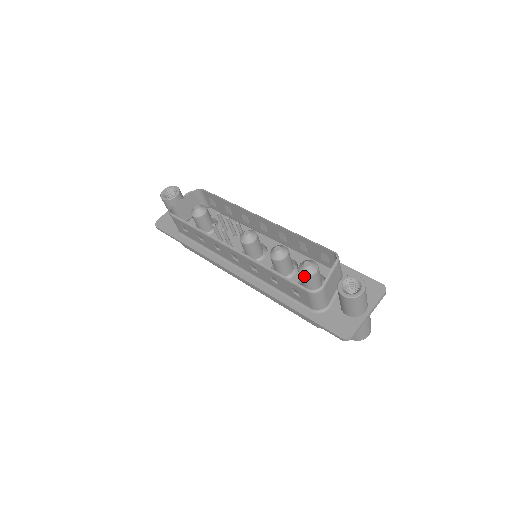
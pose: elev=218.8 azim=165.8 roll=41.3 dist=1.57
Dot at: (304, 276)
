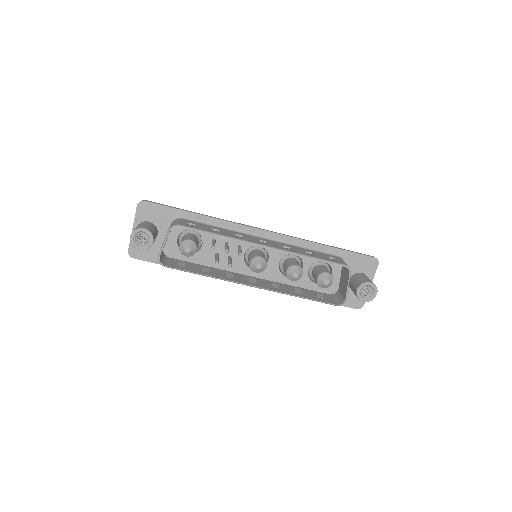
Dot at: occluded
